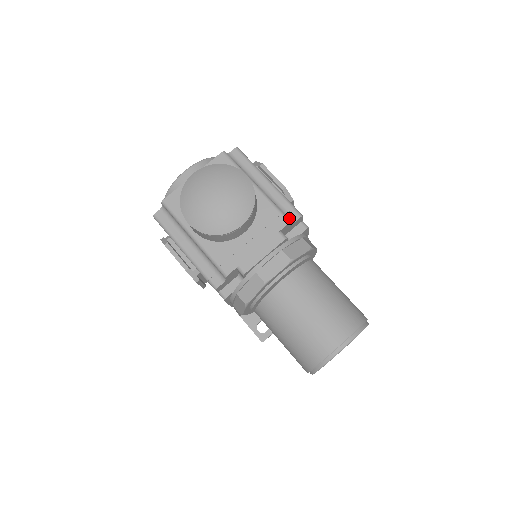
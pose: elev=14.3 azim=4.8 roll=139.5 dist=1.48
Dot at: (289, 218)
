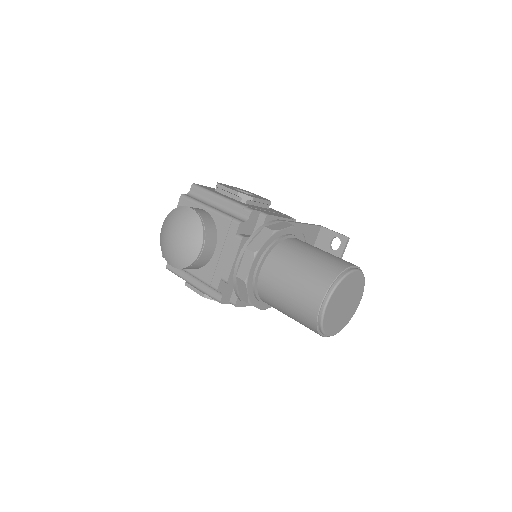
Dot at: (243, 219)
